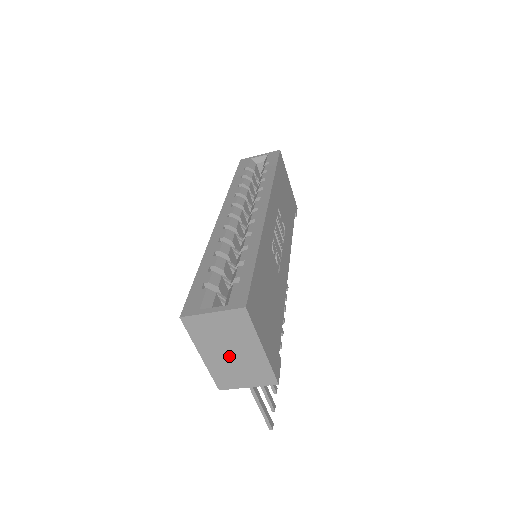
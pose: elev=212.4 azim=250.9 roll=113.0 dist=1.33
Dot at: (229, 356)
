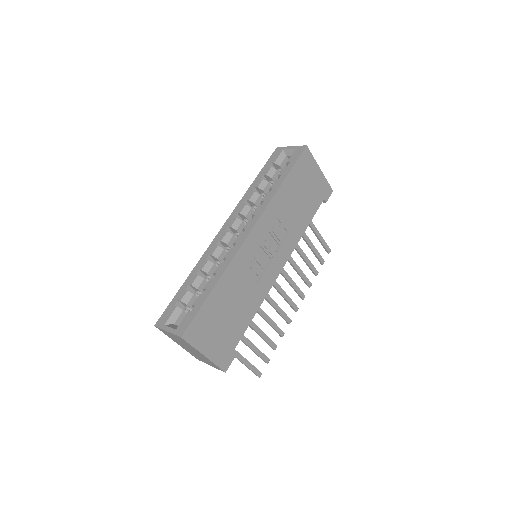
Dot at: (191, 350)
